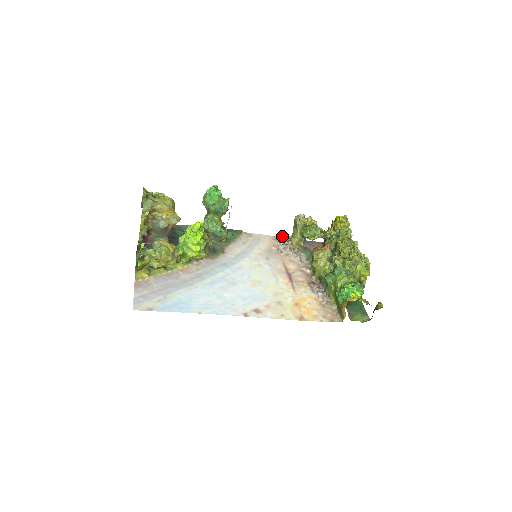
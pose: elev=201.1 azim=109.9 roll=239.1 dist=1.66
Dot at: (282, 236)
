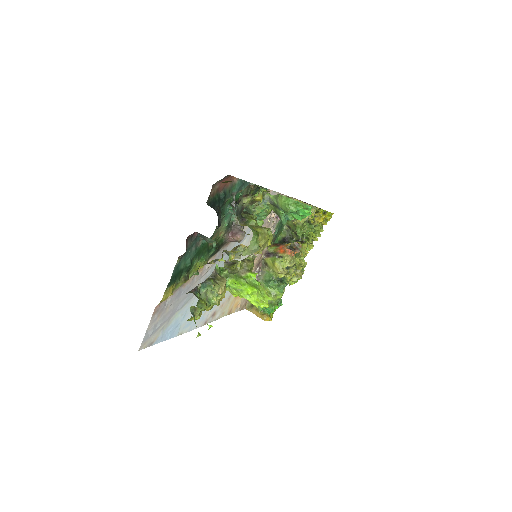
Dot at: occluded
